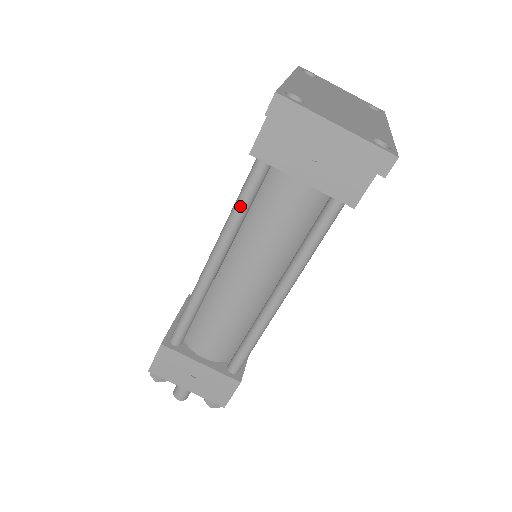
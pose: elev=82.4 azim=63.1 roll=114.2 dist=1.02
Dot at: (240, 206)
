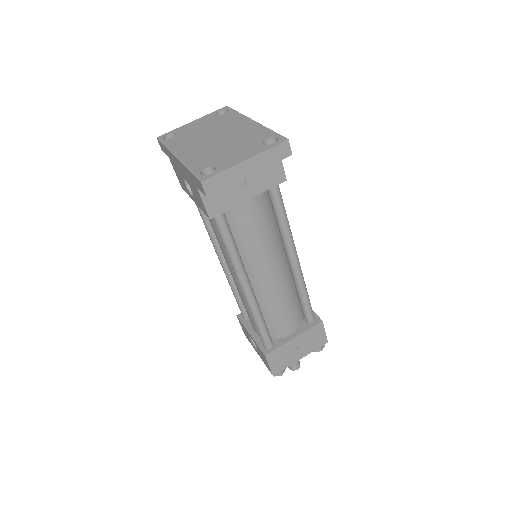
Dot at: (230, 246)
